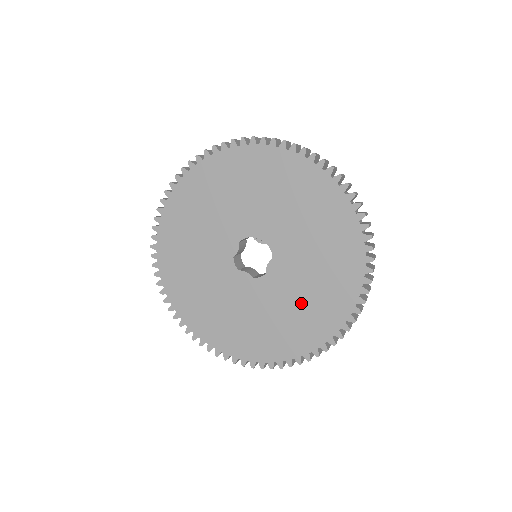
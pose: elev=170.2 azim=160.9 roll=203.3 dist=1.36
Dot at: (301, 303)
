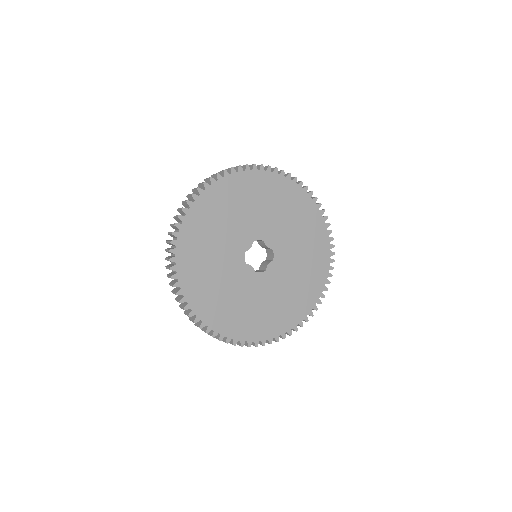
Dot at: (283, 297)
